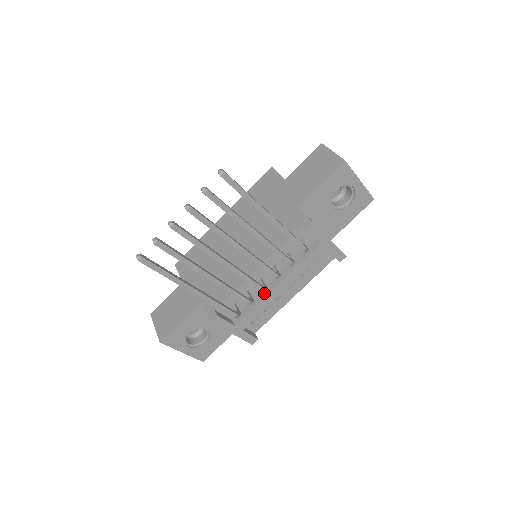
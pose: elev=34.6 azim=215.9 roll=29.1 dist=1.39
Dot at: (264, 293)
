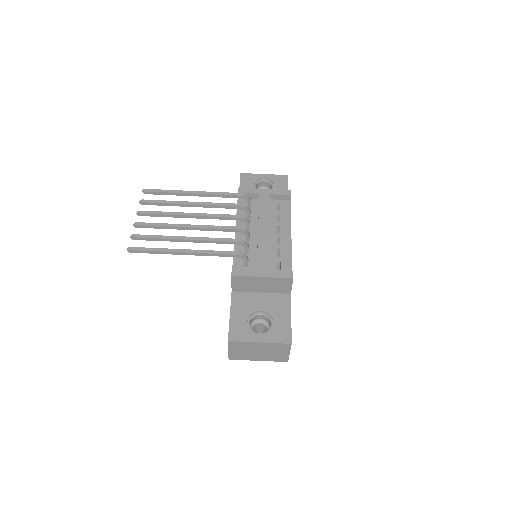
Dot at: (257, 242)
